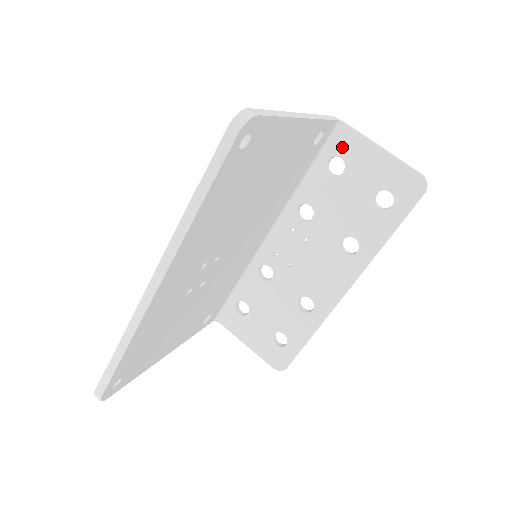
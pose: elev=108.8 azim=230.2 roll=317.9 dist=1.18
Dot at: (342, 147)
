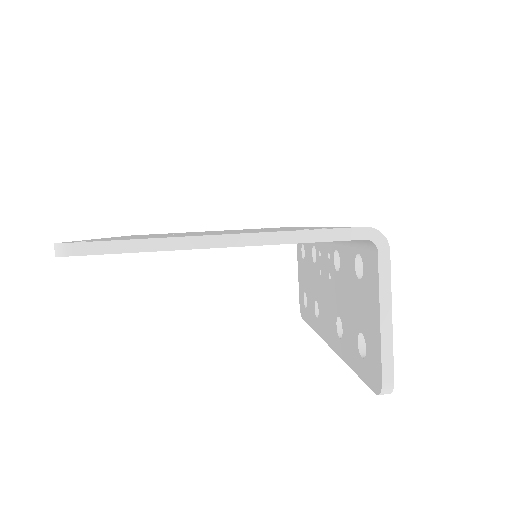
Dot at: (367, 261)
